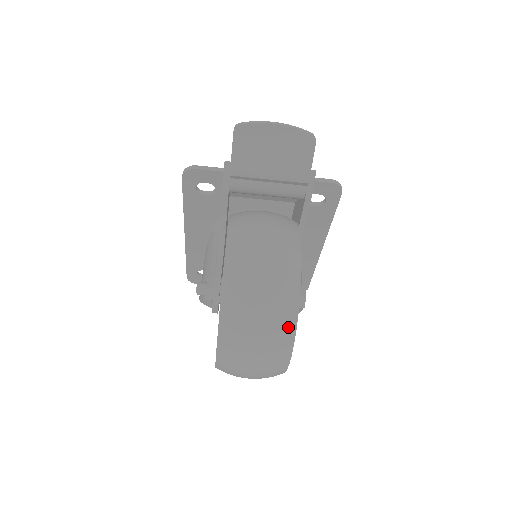
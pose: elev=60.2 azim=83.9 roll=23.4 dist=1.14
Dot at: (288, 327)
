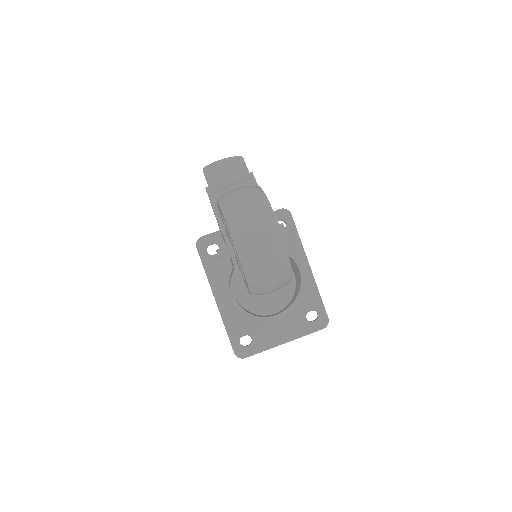
Dot at: (262, 199)
